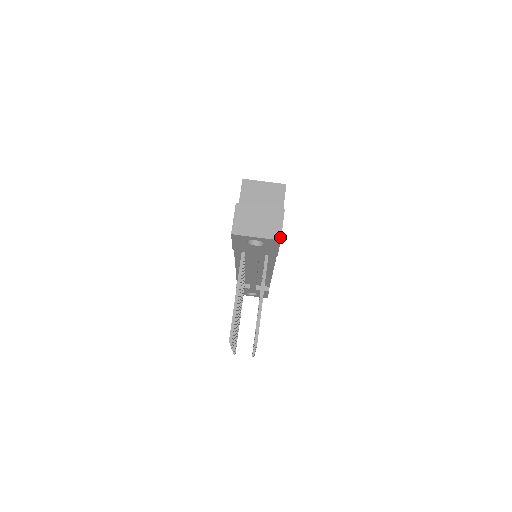
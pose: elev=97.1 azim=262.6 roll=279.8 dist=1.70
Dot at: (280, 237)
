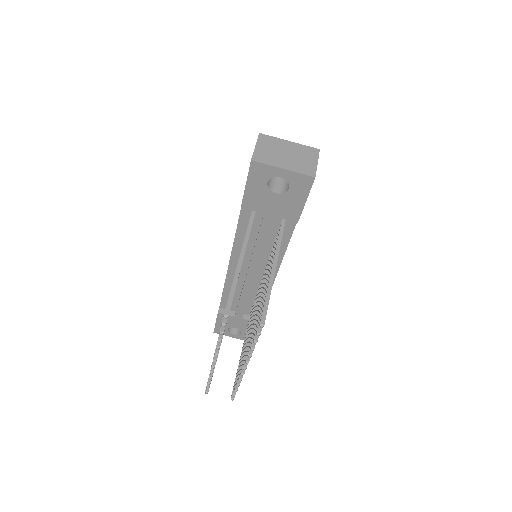
Dot at: (314, 174)
